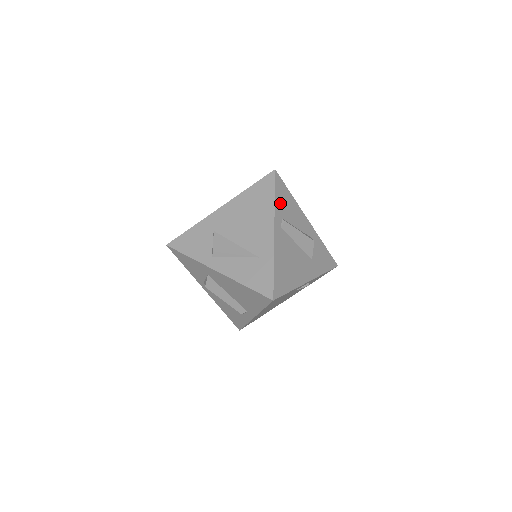
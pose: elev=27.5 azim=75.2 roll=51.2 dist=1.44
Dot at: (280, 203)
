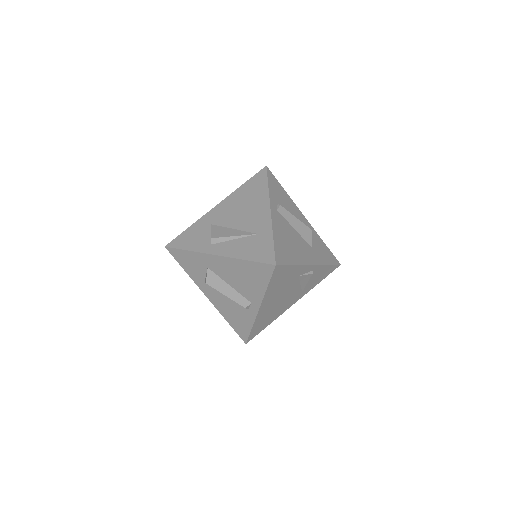
Dot at: (274, 192)
